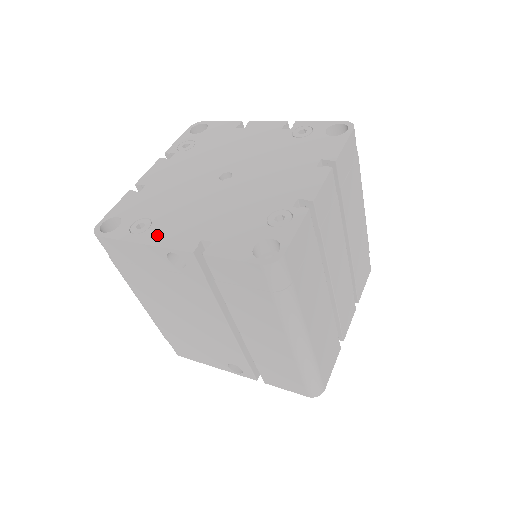
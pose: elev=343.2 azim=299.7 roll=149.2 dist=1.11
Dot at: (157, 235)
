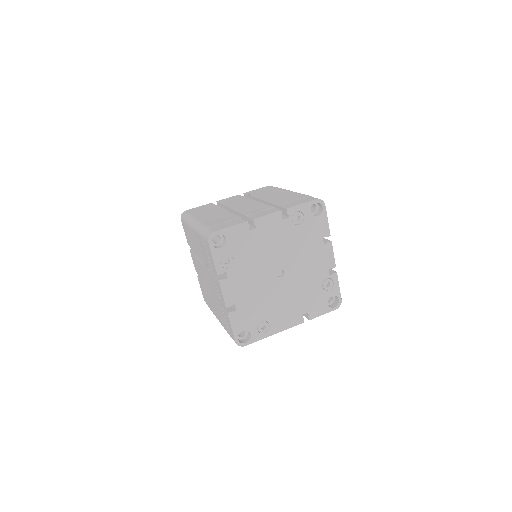
Dot at: (278, 326)
